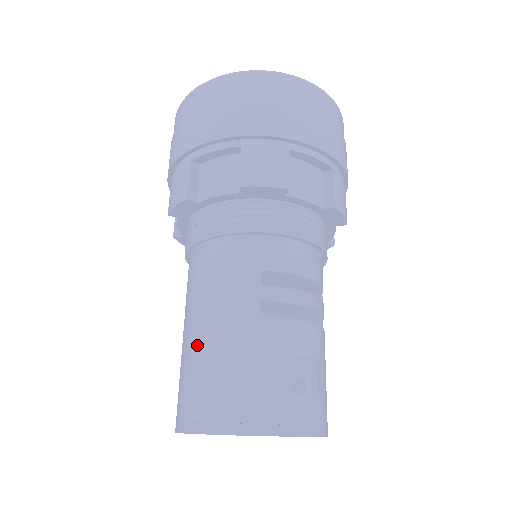
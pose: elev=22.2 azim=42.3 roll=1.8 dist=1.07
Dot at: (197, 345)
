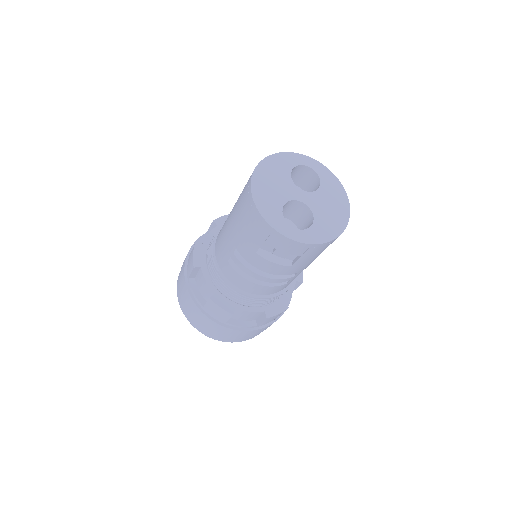
Dot at: (234, 207)
